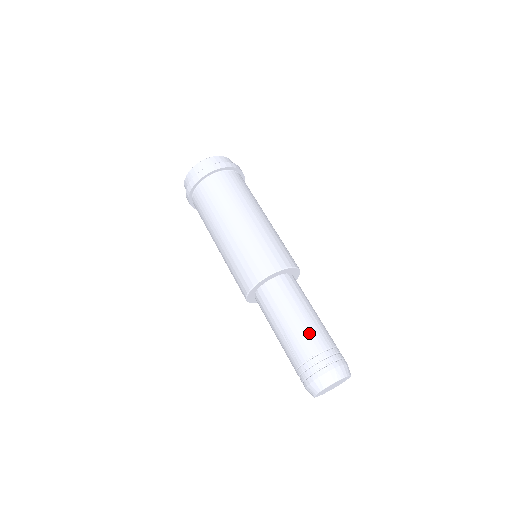
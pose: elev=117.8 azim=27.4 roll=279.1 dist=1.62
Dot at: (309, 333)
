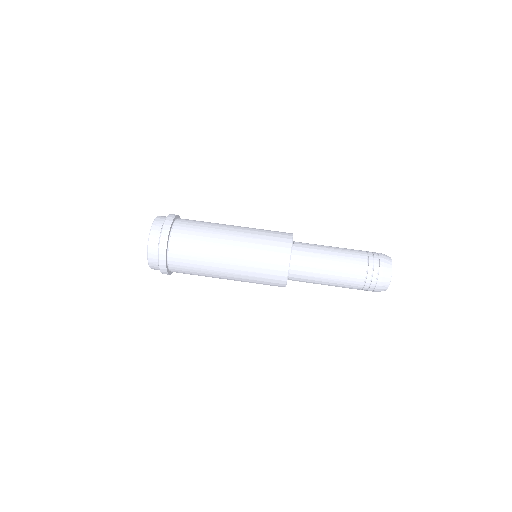
Dot at: (349, 256)
